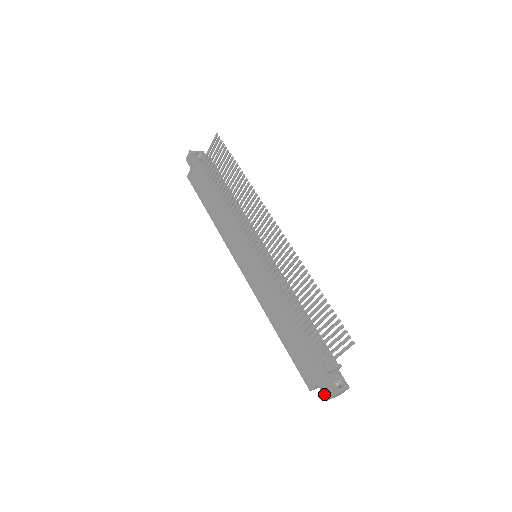
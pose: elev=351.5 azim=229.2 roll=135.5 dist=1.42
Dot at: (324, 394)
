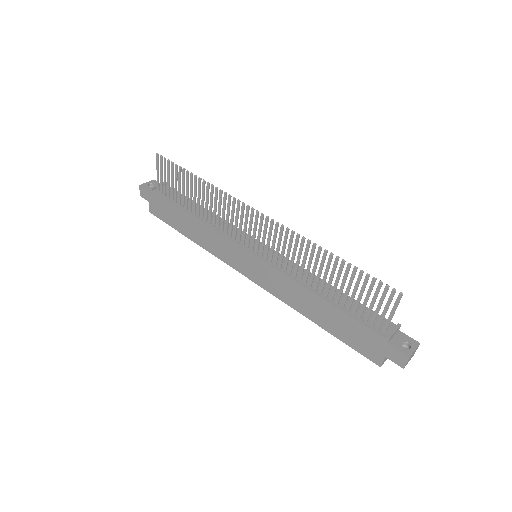
Dot at: (397, 363)
